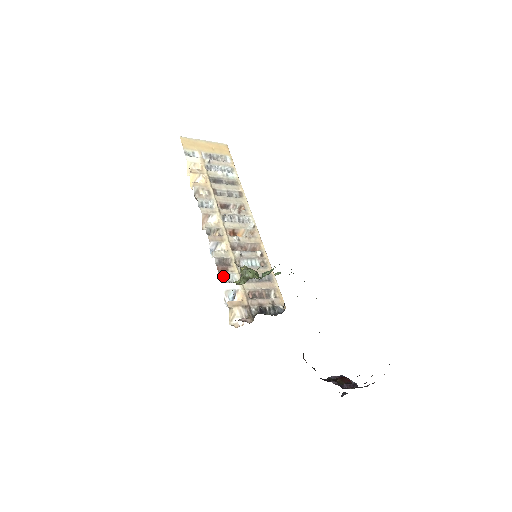
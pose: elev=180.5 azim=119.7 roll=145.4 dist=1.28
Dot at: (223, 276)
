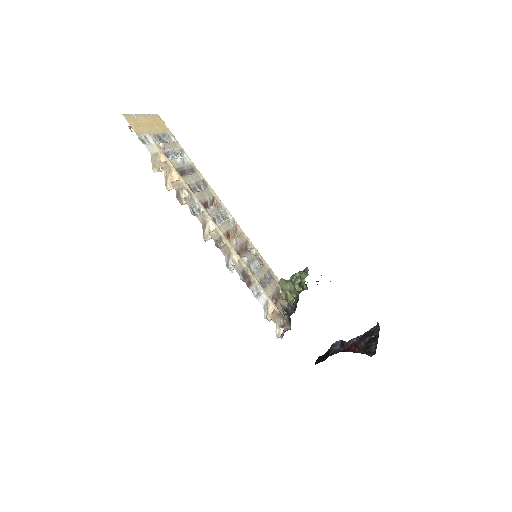
Dot at: (253, 291)
